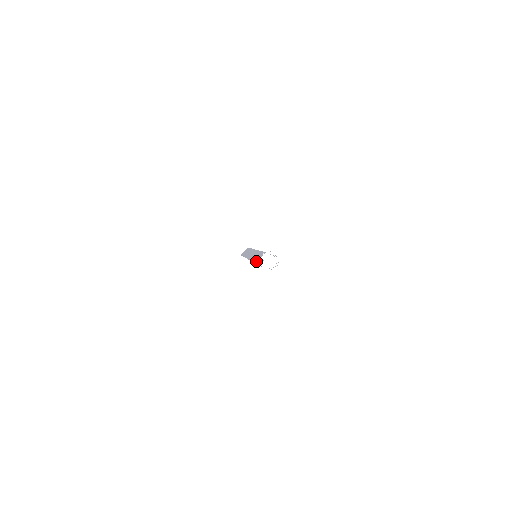
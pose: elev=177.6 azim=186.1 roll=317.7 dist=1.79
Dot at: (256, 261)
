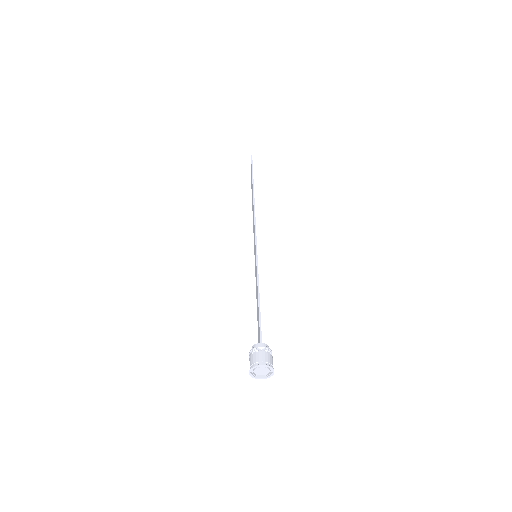
Dot at: occluded
